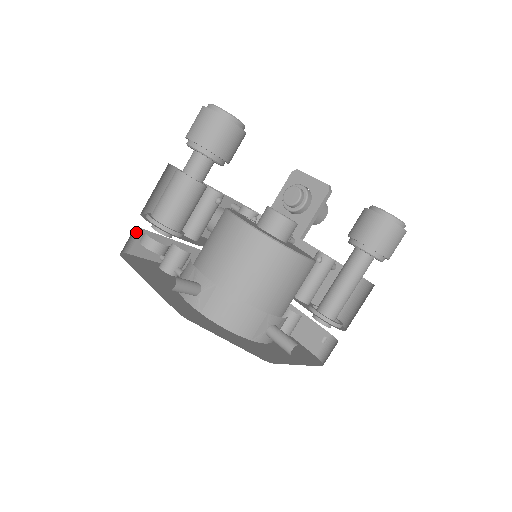
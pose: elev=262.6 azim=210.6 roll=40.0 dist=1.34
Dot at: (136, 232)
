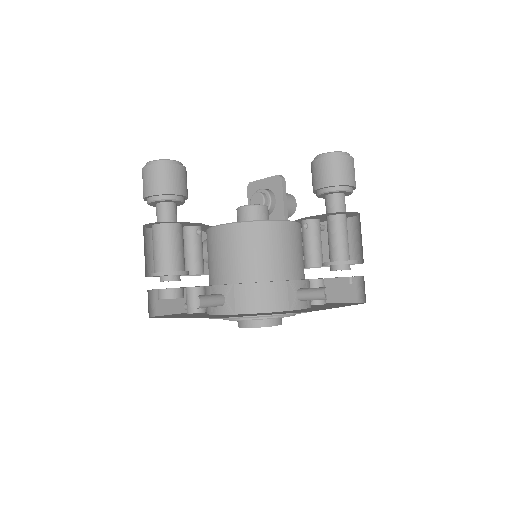
Dot at: (151, 295)
